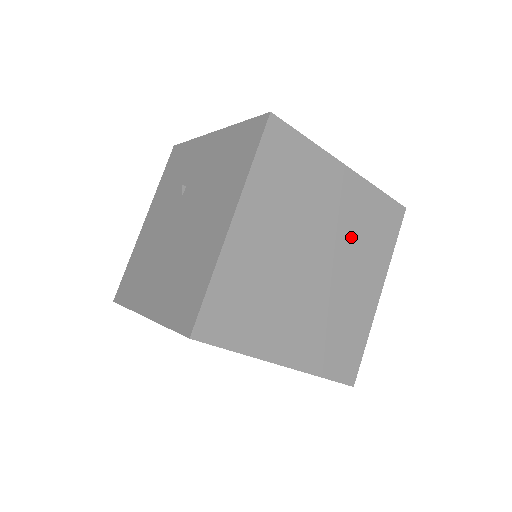
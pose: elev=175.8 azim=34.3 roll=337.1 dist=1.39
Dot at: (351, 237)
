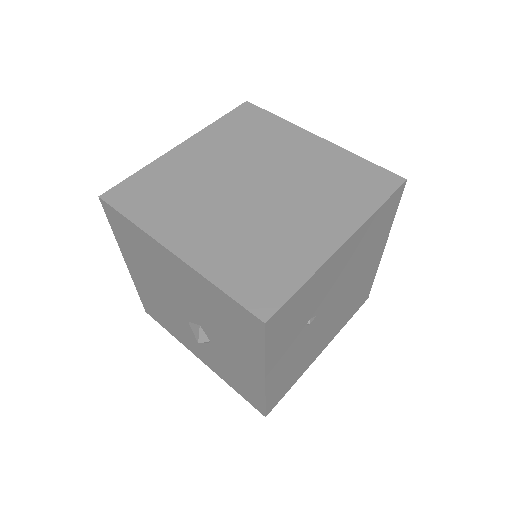
Dot at: (309, 182)
